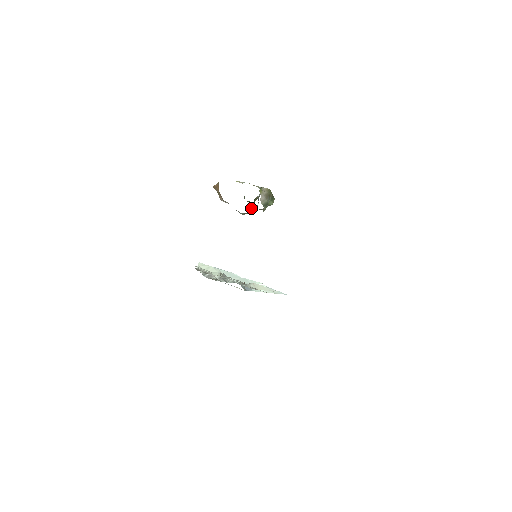
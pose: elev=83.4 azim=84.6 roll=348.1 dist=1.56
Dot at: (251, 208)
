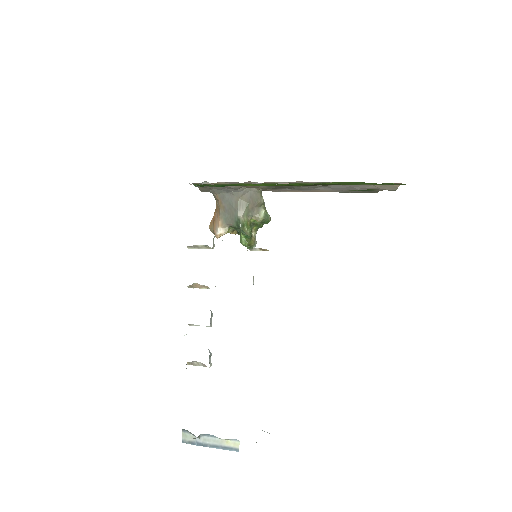
Dot at: (248, 219)
